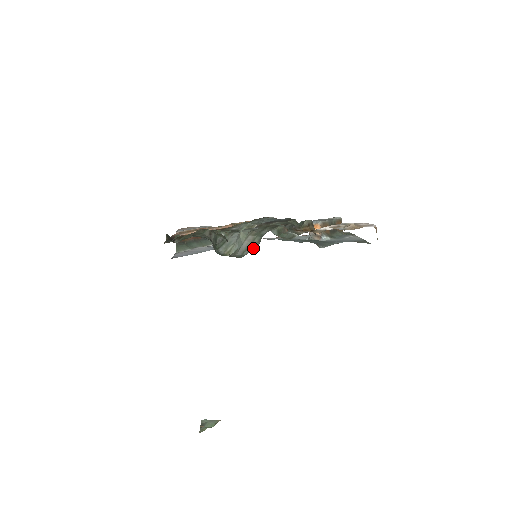
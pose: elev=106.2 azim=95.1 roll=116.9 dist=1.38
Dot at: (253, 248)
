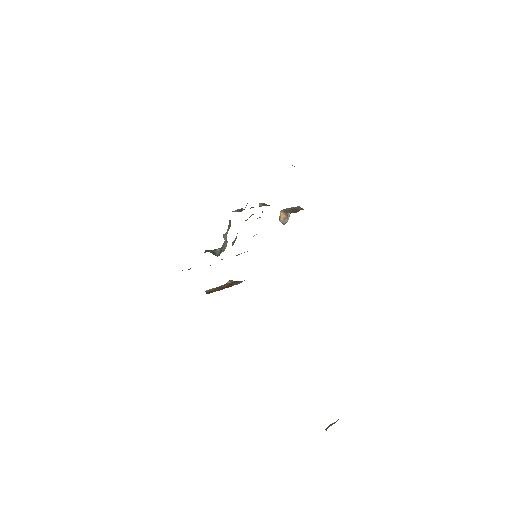
Dot at: (229, 228)
